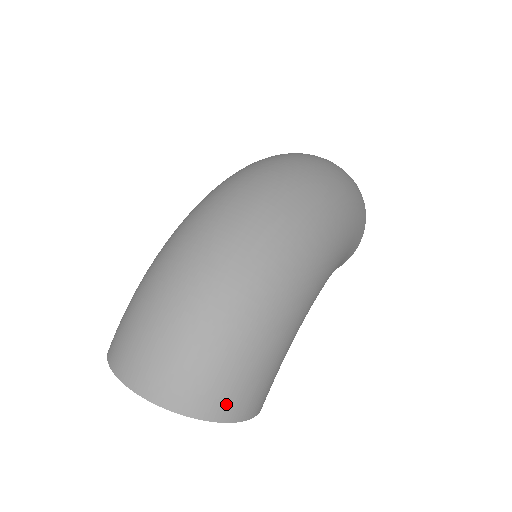
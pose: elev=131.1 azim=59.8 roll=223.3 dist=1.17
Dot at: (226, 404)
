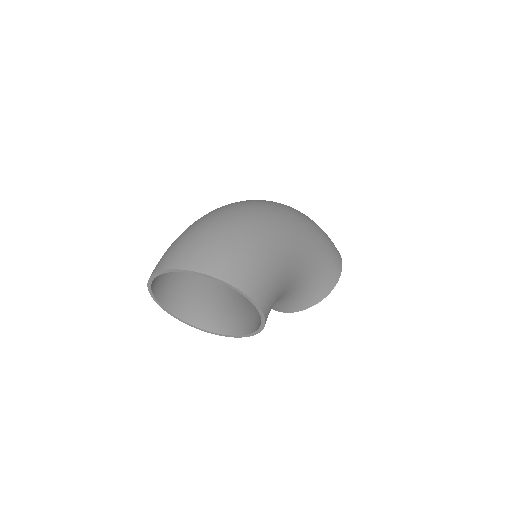
Dot at: (229, 270)
